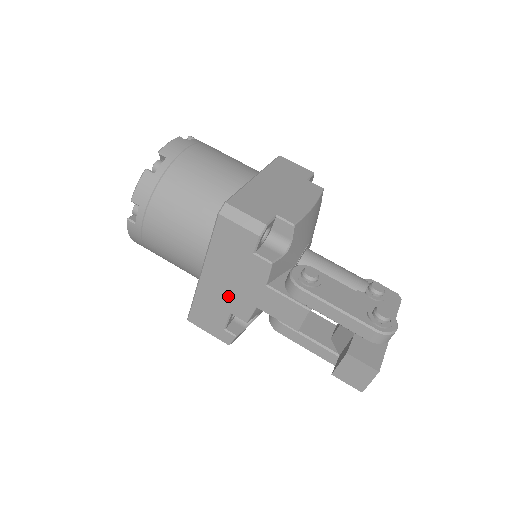
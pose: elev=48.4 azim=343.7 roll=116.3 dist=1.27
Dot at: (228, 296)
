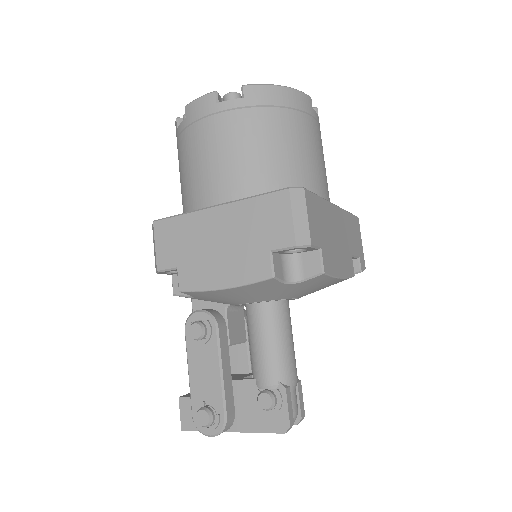
Dot at: occluded
